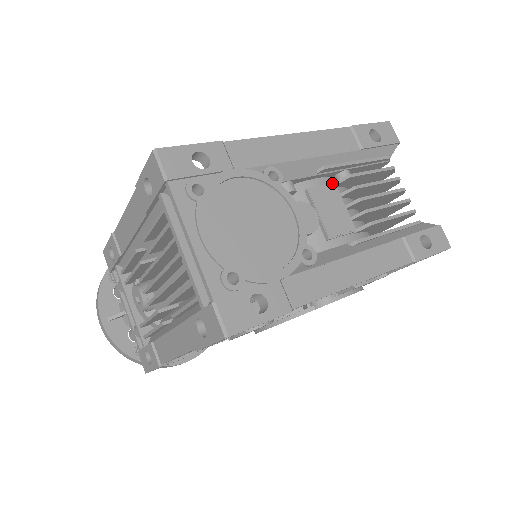
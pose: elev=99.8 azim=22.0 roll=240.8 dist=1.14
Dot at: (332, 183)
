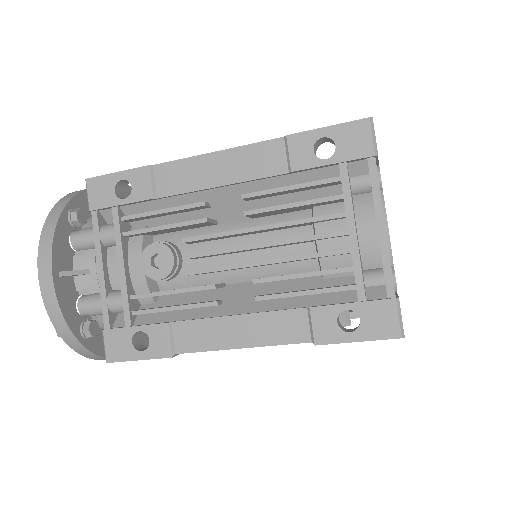
Dot at: occluded
